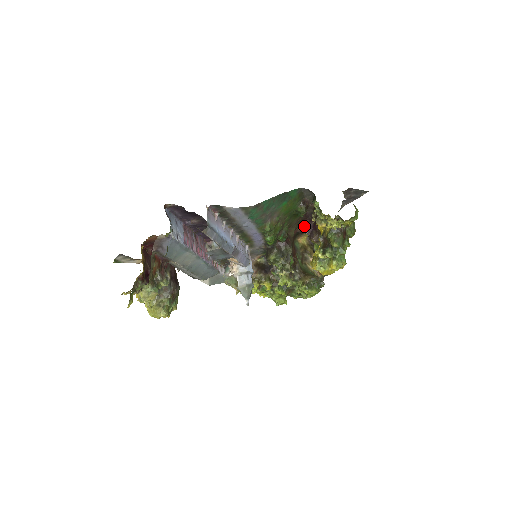
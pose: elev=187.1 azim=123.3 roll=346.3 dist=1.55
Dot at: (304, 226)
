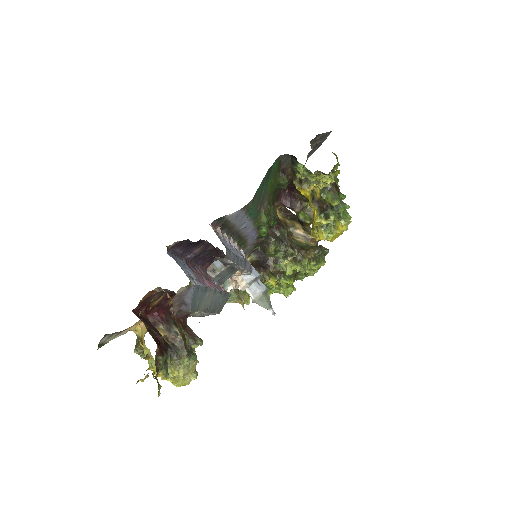
Dot at: (280, 199)
